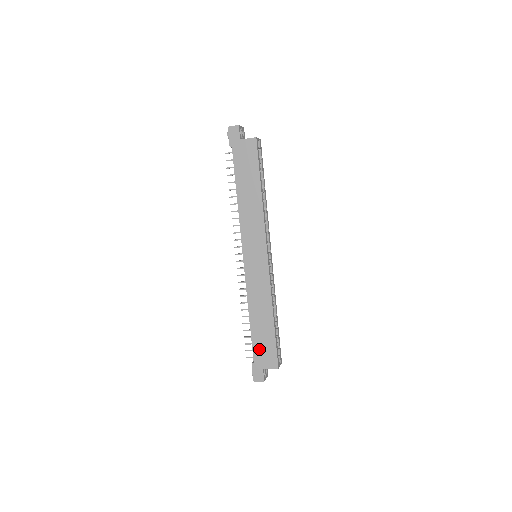
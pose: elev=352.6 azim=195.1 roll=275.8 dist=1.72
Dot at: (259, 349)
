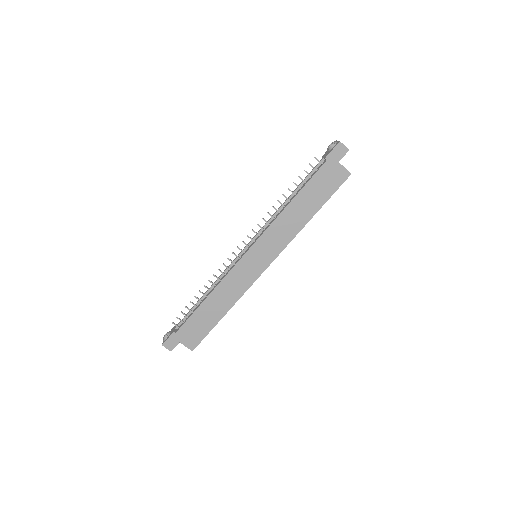
Dot at: (191, 326)
